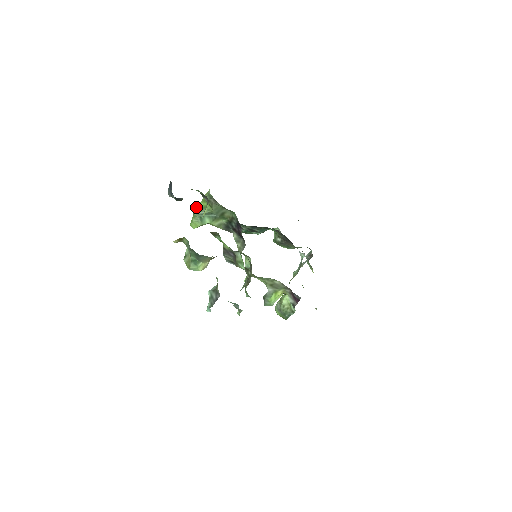
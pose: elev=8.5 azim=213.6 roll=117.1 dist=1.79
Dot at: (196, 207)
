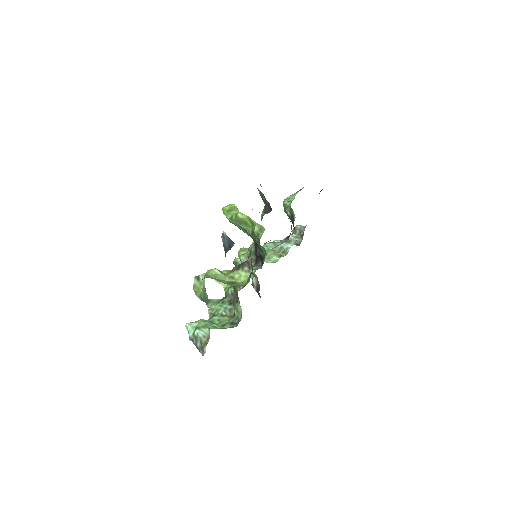
Dot at: (240, 217)
